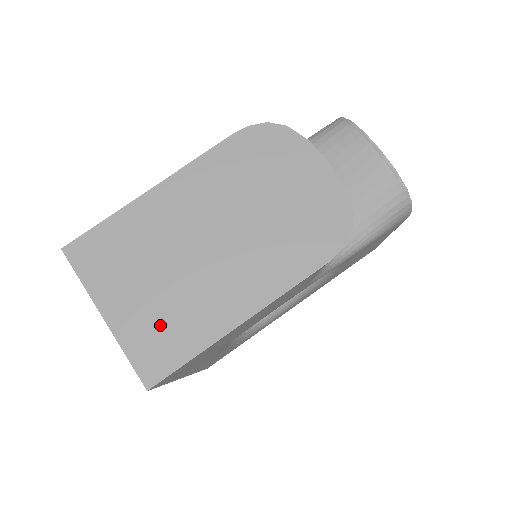
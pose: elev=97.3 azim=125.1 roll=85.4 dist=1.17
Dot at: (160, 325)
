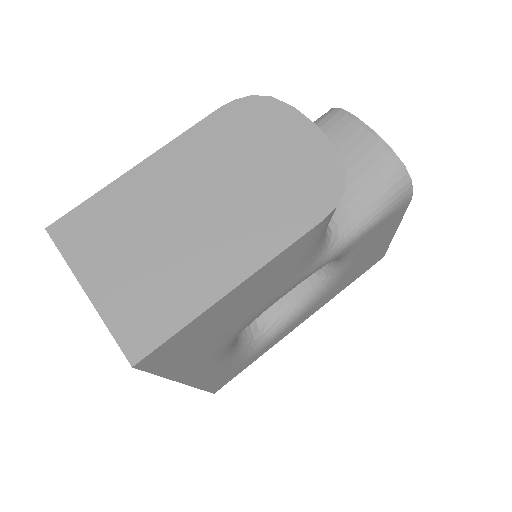
Dot at: (146, 296)
